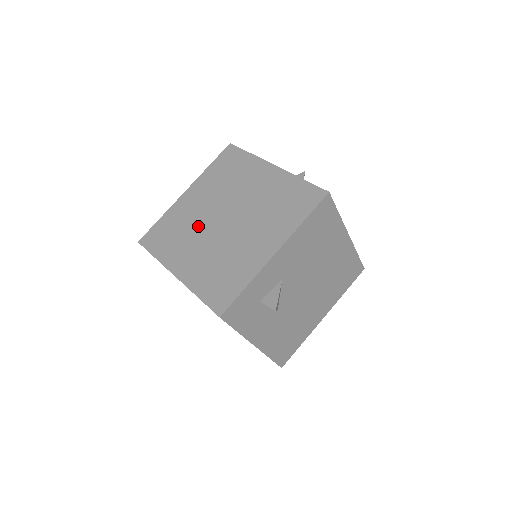
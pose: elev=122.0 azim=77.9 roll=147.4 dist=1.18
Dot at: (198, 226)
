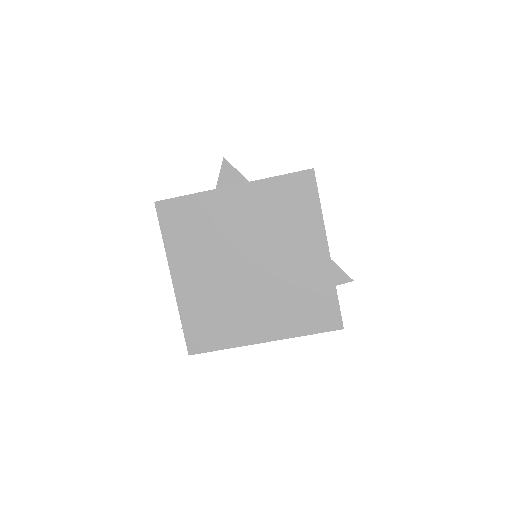
Dot at: (231, 293)
